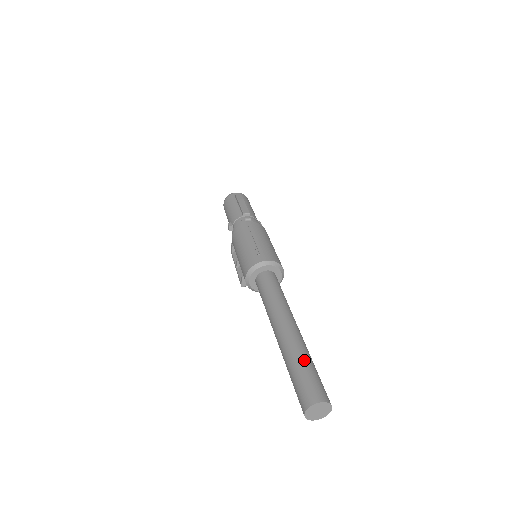
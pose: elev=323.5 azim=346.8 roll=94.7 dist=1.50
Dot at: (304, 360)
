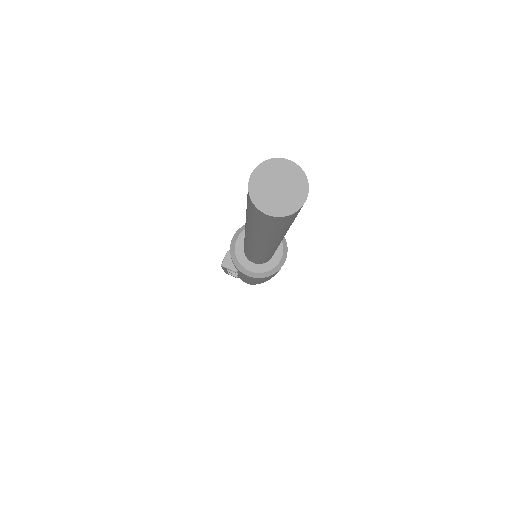
Dot at: occluded
